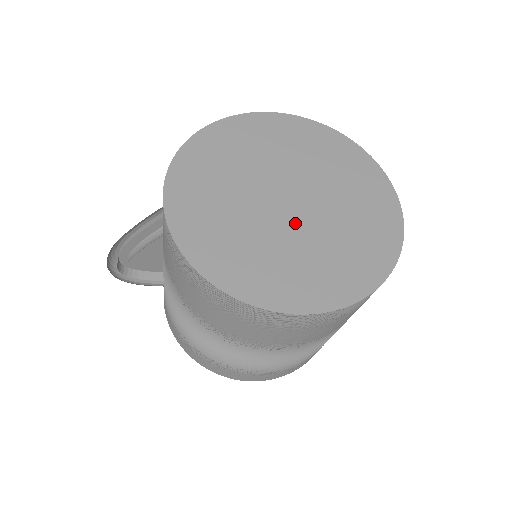
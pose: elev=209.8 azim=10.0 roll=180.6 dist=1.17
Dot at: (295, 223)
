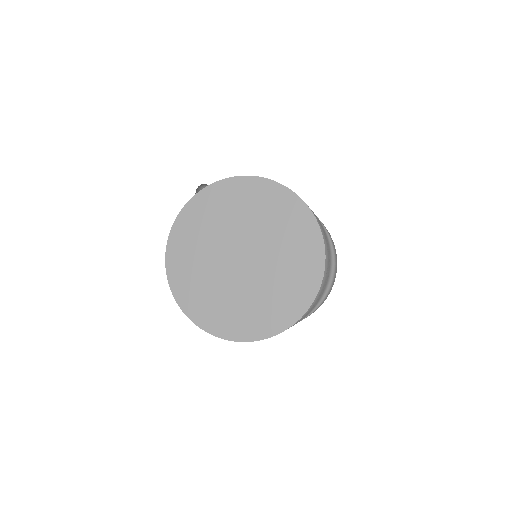
Dot at: (231, 273)
